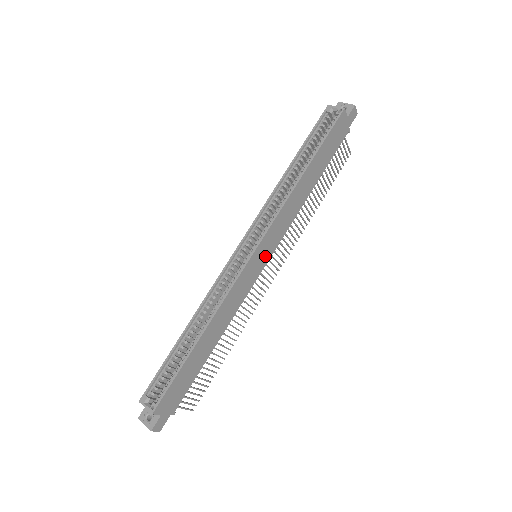
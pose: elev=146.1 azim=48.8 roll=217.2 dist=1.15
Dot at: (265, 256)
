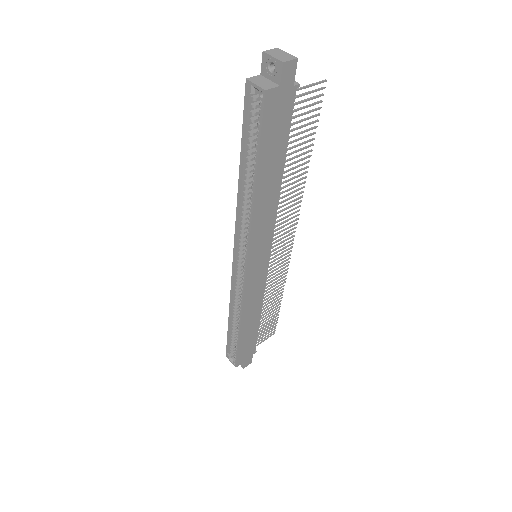
Dot at: (263, 258)
